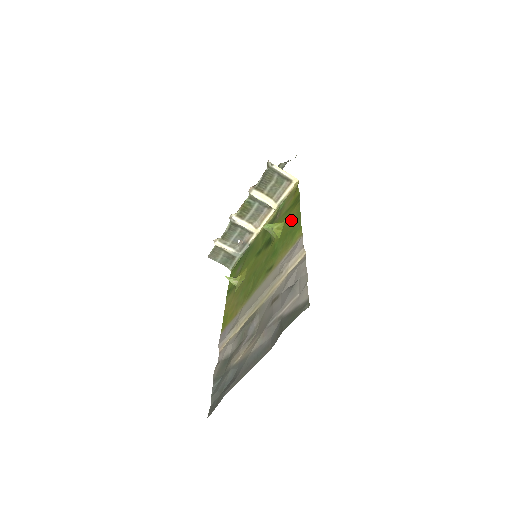
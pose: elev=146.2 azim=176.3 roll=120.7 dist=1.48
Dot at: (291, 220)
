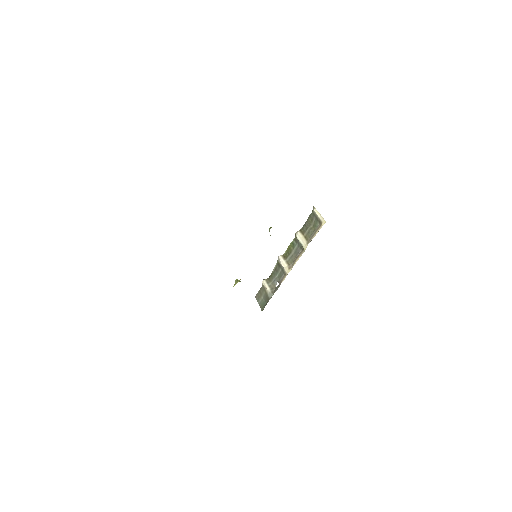
Dot at: occluded
